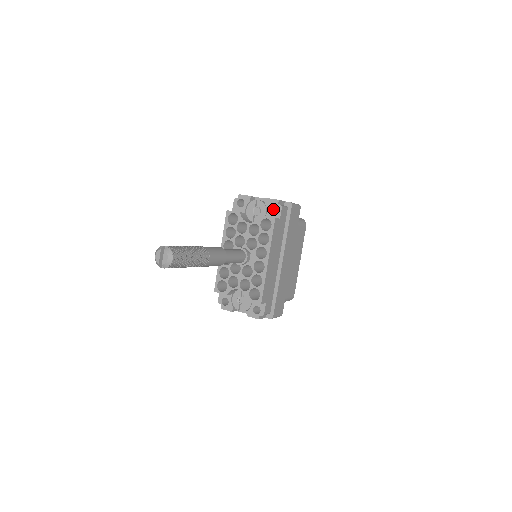
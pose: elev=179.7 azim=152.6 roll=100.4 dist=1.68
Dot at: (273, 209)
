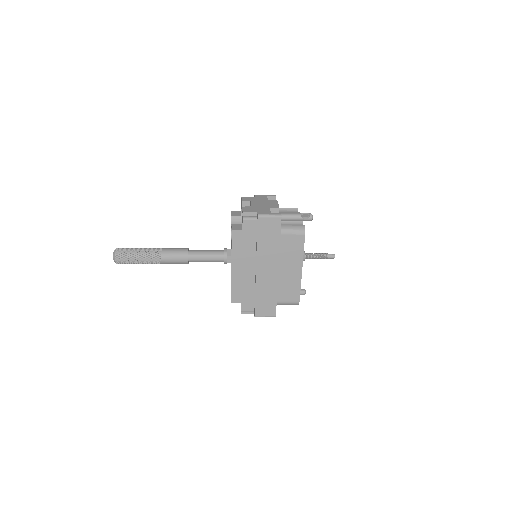
Dot at: occluded
